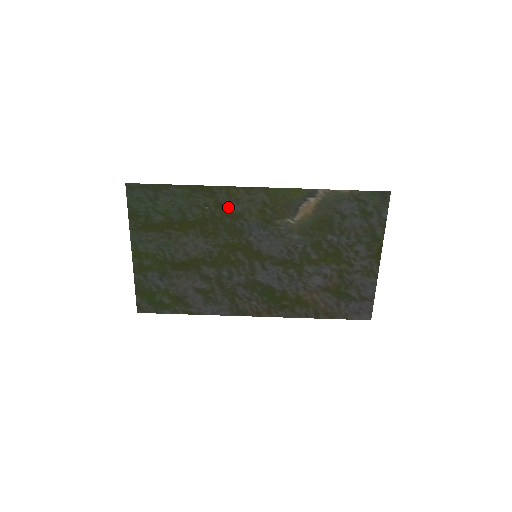
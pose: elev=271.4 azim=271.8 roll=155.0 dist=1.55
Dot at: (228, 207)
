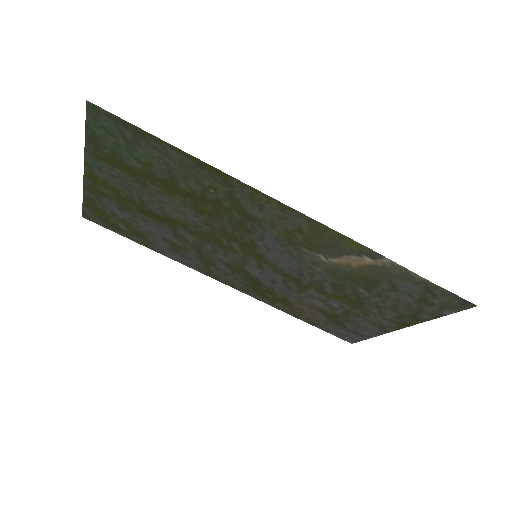
Dot at: (244, 206)
